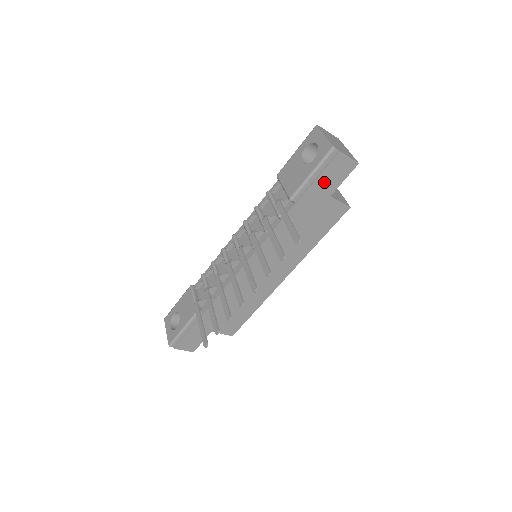
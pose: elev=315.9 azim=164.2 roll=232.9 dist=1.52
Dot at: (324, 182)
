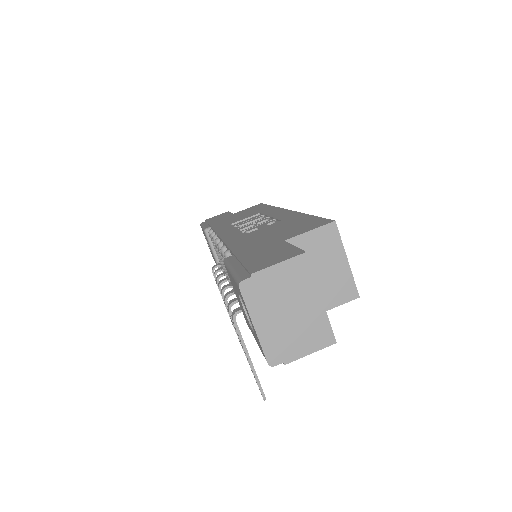
Dot at: occluded
